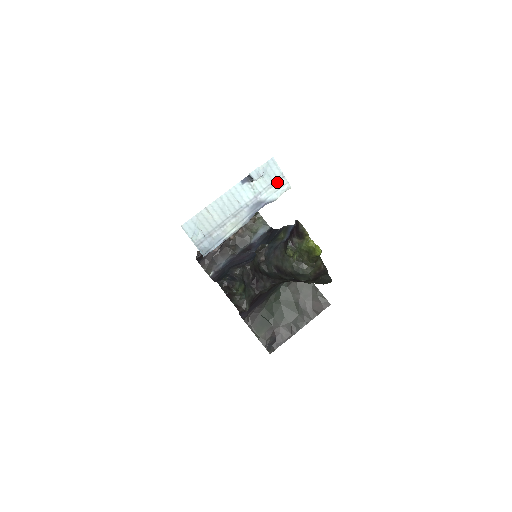
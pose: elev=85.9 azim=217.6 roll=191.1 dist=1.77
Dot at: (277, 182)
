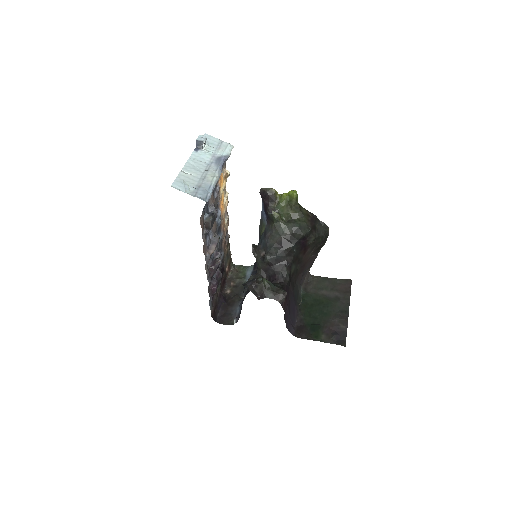
Dot at: (221, 145)
